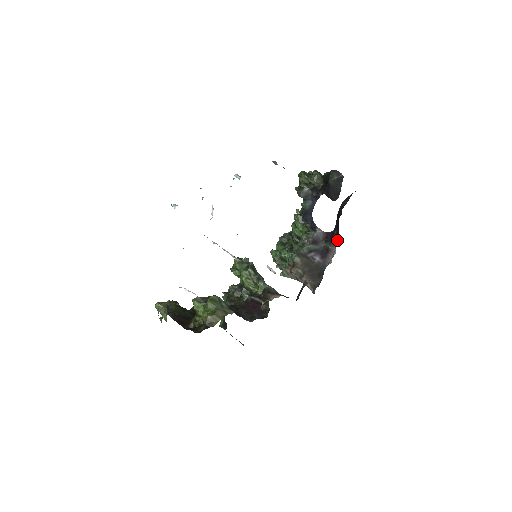
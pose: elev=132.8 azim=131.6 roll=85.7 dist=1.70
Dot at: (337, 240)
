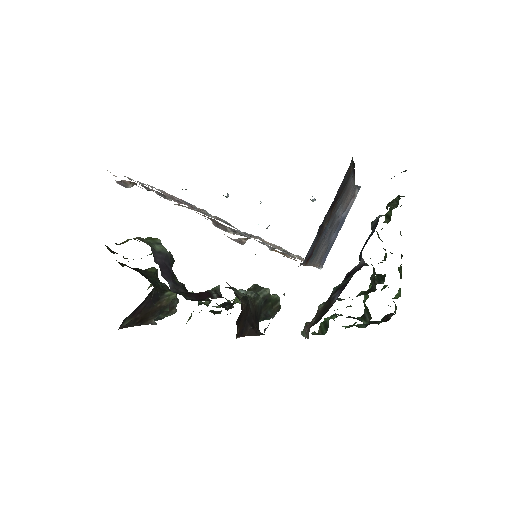
Dot at: occluded
